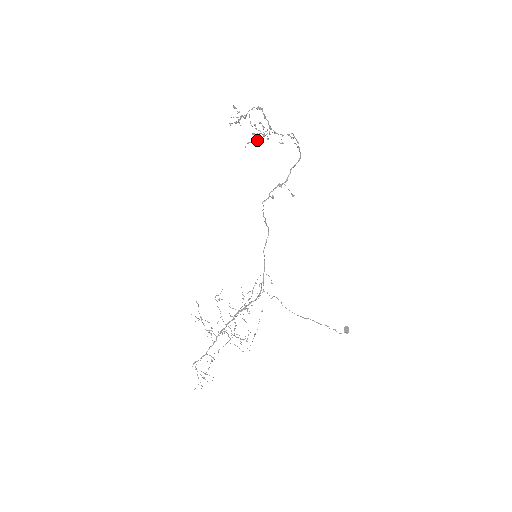
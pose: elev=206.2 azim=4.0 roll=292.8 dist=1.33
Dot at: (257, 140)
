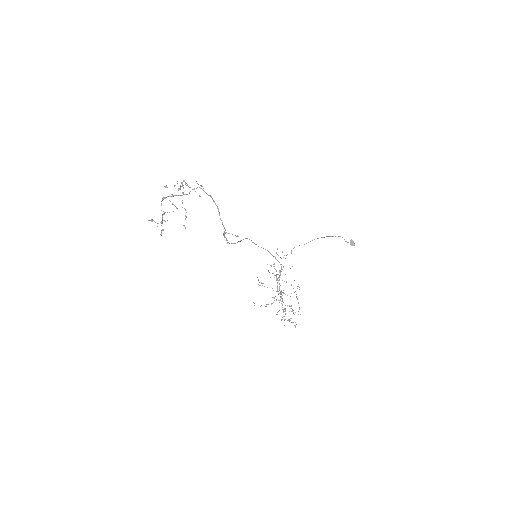
Dot at: occluded
